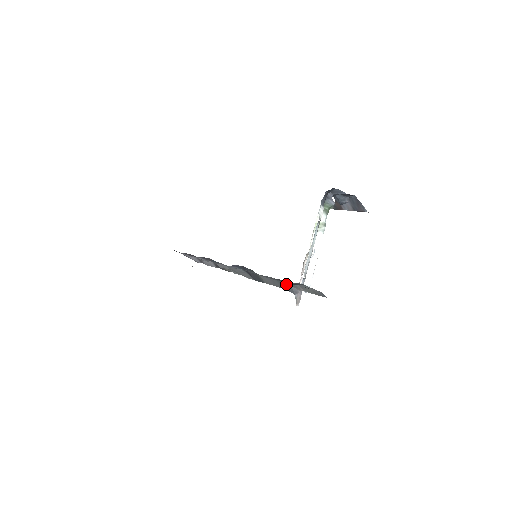
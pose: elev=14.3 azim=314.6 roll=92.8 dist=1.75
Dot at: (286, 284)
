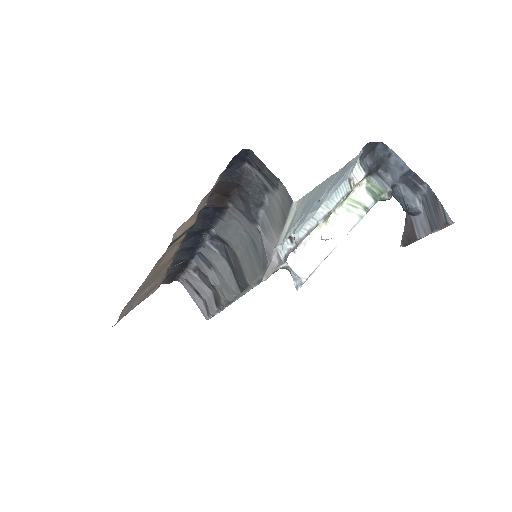
Dot at: (258, 237)
